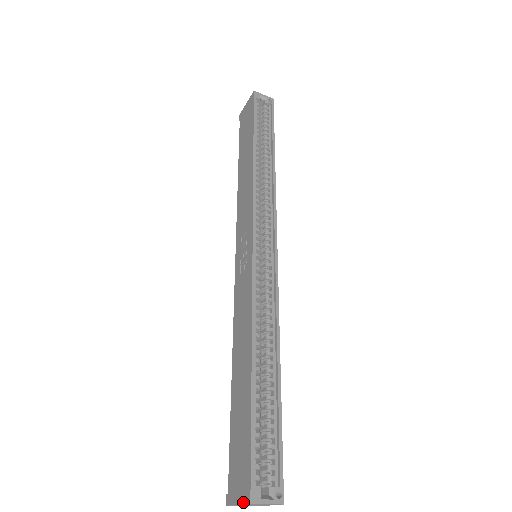
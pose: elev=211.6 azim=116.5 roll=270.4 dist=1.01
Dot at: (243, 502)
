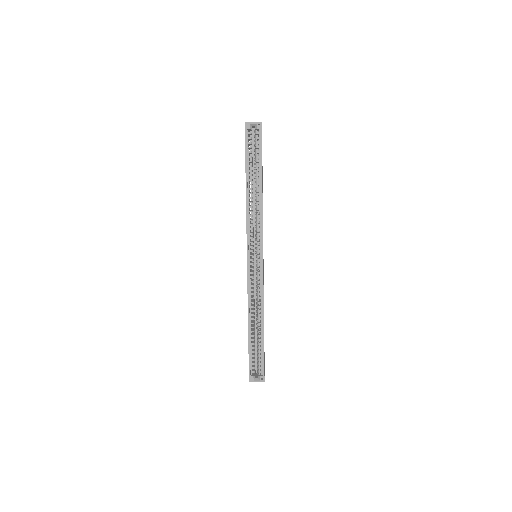
Dot at: occluded
